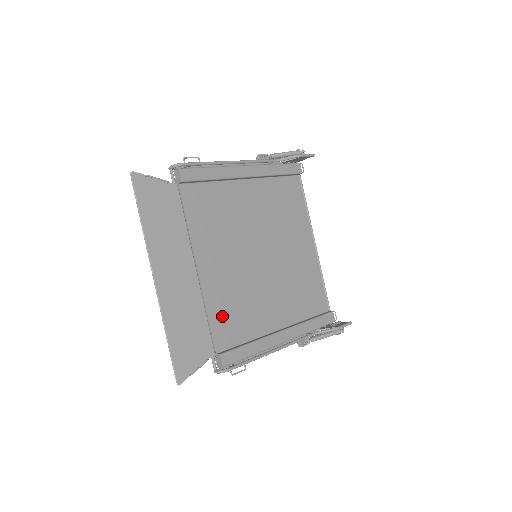
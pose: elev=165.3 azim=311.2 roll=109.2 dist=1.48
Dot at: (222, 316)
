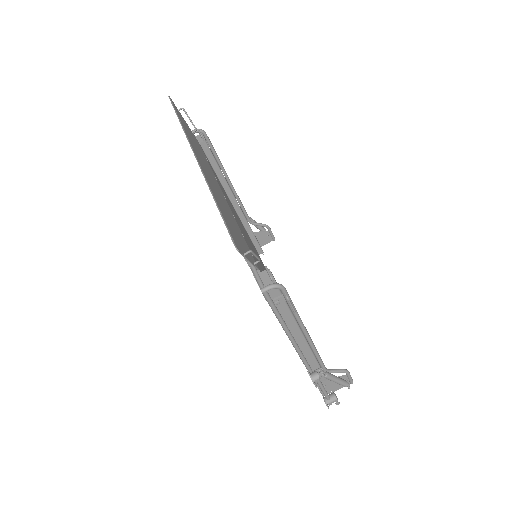
Dot at: occluded
